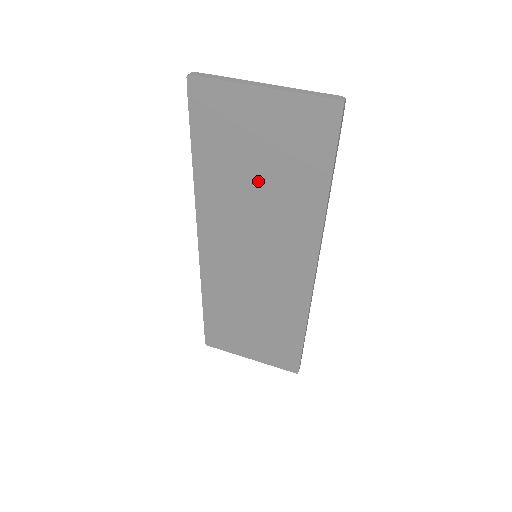
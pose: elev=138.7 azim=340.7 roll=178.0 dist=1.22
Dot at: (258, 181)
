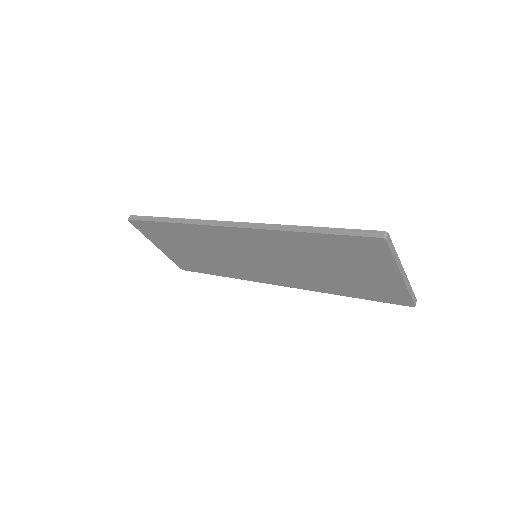
Dot at: (324, 267)
